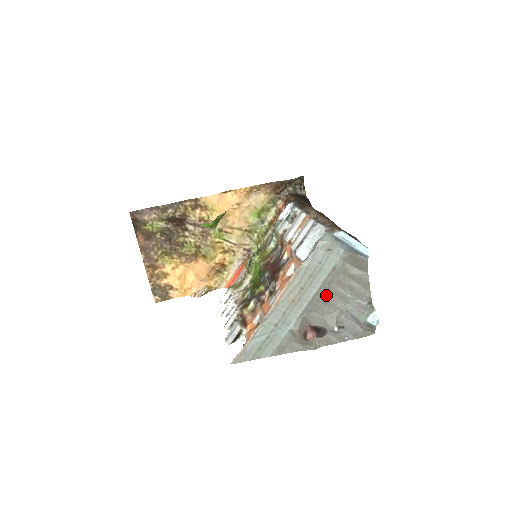
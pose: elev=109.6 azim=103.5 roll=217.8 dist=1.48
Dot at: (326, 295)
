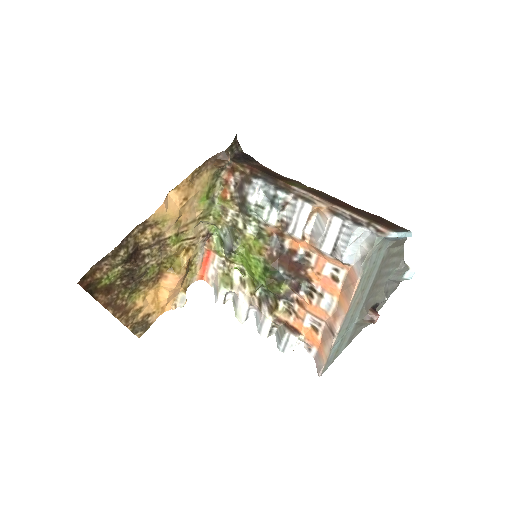
Dot at: (378, 281)
